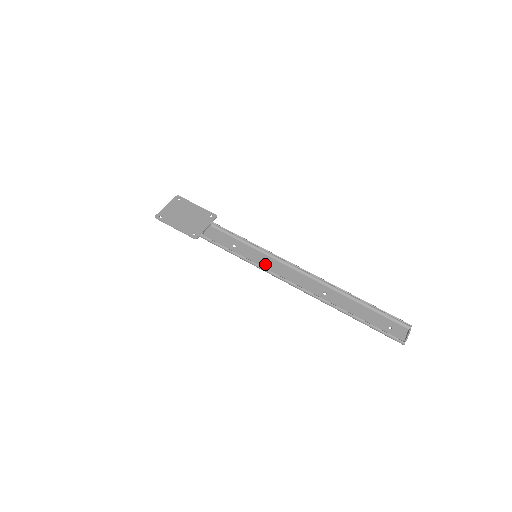
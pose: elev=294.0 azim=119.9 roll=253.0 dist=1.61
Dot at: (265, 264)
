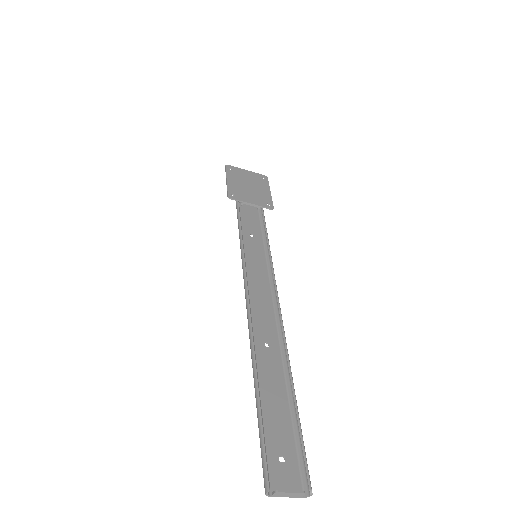
Dot at: (253, 268)
